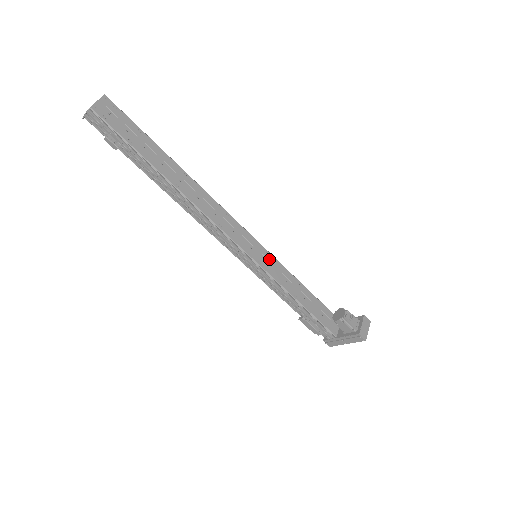
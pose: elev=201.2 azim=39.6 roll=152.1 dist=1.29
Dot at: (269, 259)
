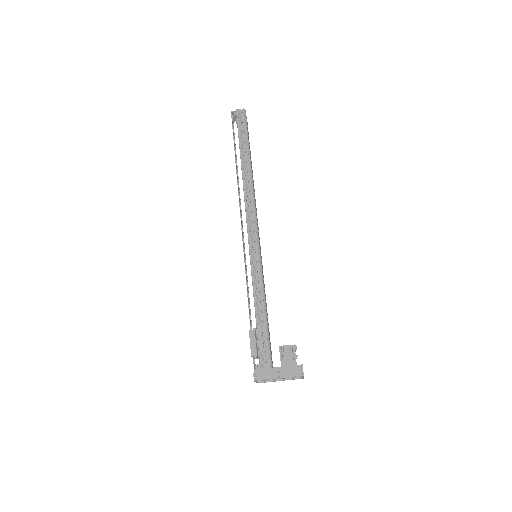
Dot at: (262, 266)
